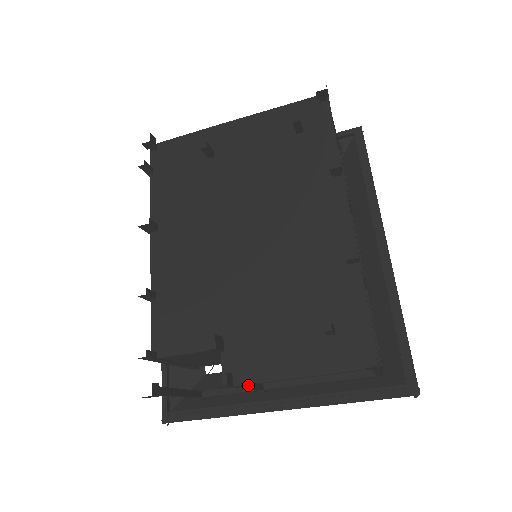
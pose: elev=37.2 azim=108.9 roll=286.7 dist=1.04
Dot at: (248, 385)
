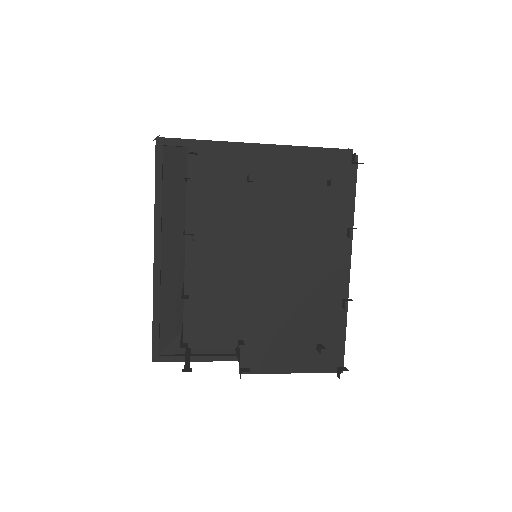
Dot at: occluded
